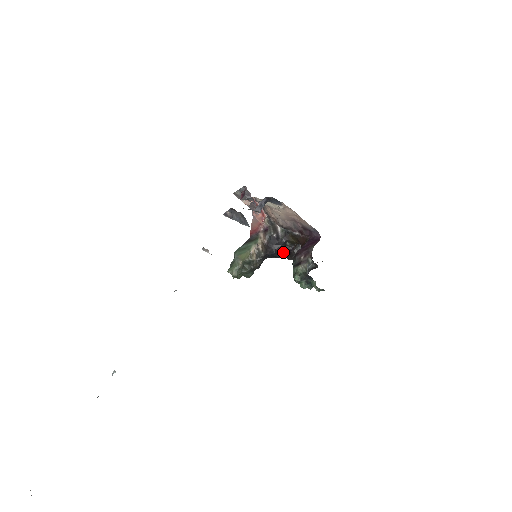
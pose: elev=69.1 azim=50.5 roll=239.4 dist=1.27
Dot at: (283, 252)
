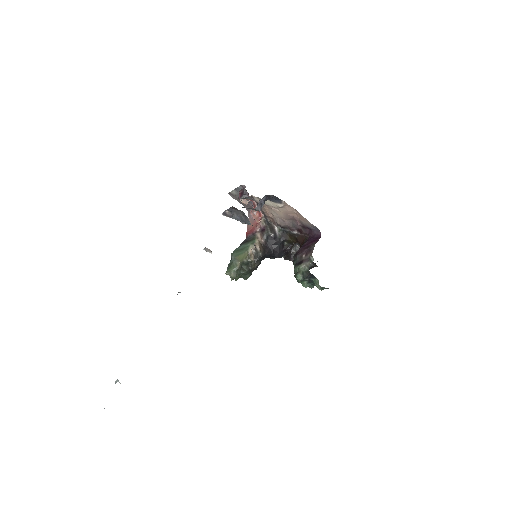
Dot at: (281, 252)
